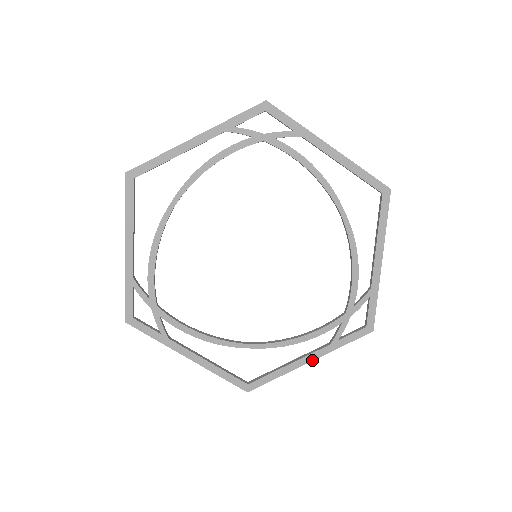
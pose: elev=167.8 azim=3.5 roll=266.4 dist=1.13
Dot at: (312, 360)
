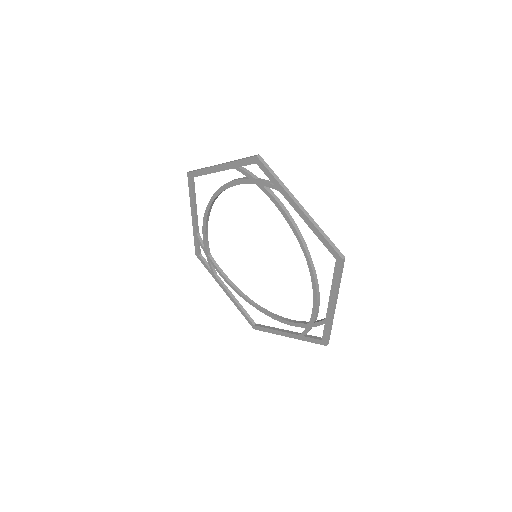
Dot at: occluded
